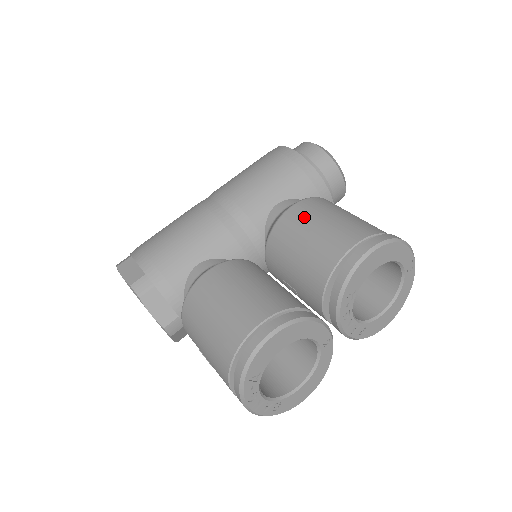
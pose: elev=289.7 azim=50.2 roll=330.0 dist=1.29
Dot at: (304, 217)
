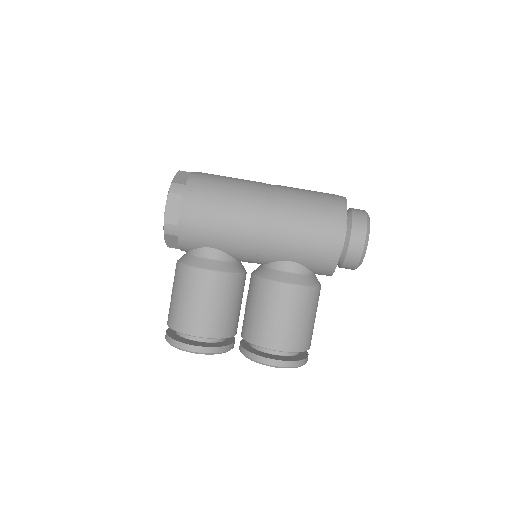
Dot at: (283, 302)
